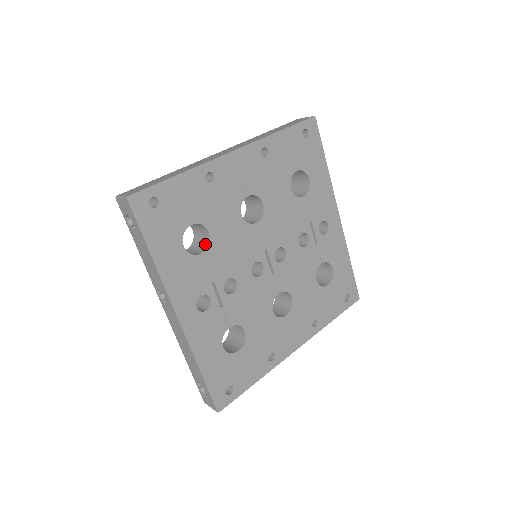
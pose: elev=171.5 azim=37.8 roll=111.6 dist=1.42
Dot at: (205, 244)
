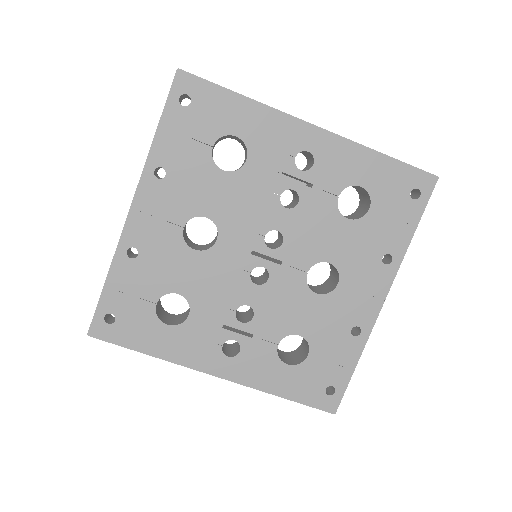
Dot at: (188, 301)
